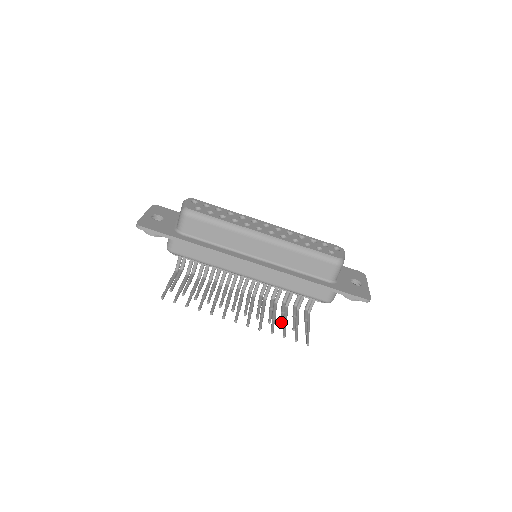
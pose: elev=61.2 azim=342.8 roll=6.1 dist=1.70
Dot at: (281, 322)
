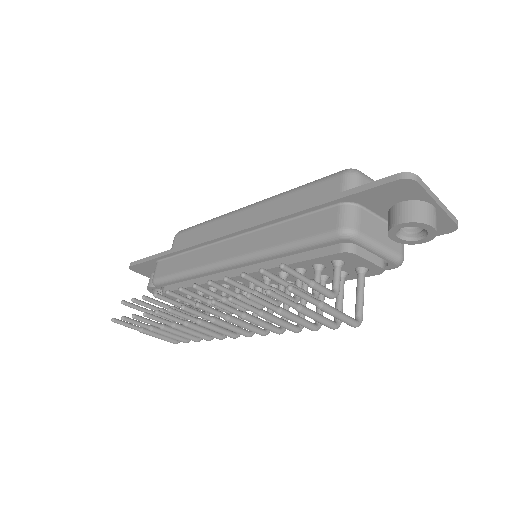
Dot at: (247, 276)
